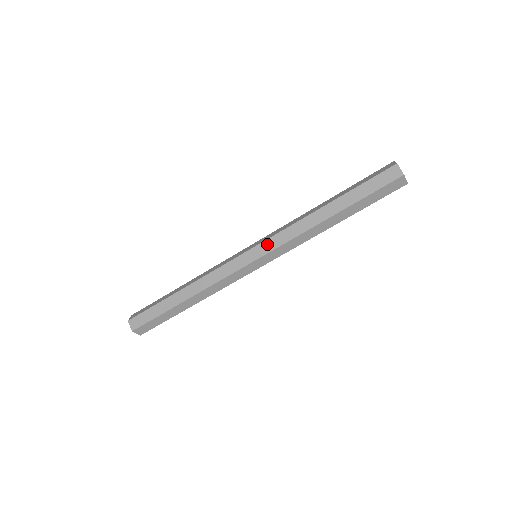
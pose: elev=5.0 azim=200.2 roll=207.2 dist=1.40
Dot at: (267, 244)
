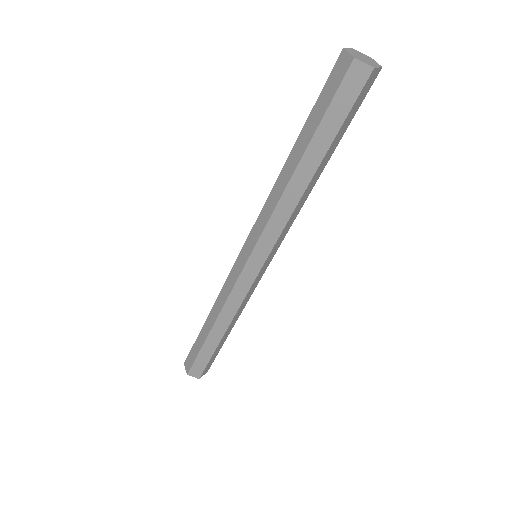
Dot at: (252, 236)
